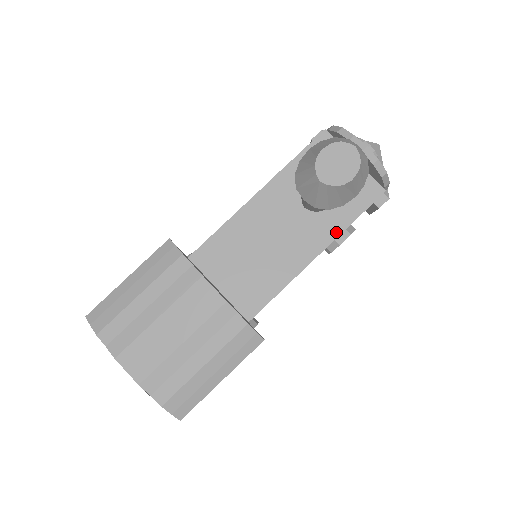
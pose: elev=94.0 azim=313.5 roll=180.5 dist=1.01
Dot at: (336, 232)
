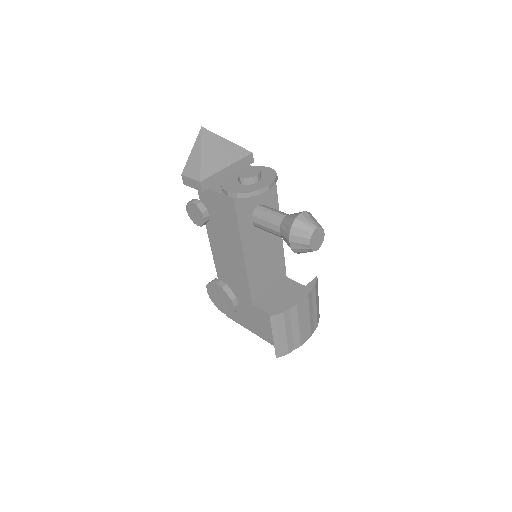
Dot at: occluded
